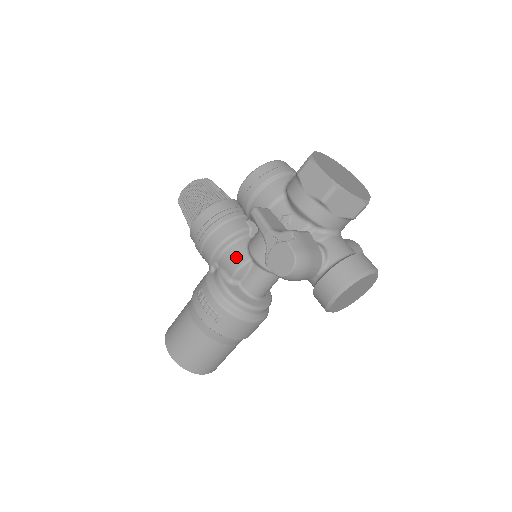
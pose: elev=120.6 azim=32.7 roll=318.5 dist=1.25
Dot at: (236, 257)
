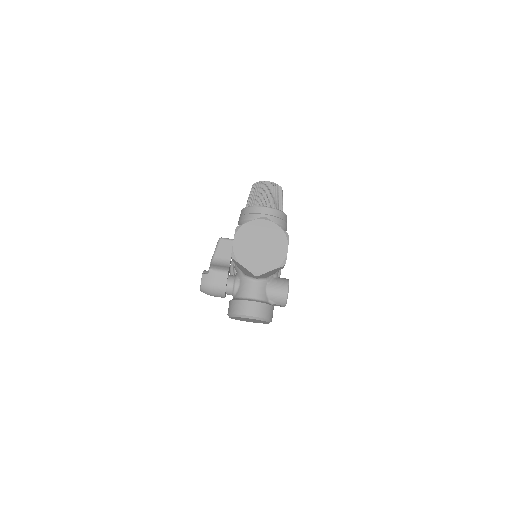
Dot at: occluded
